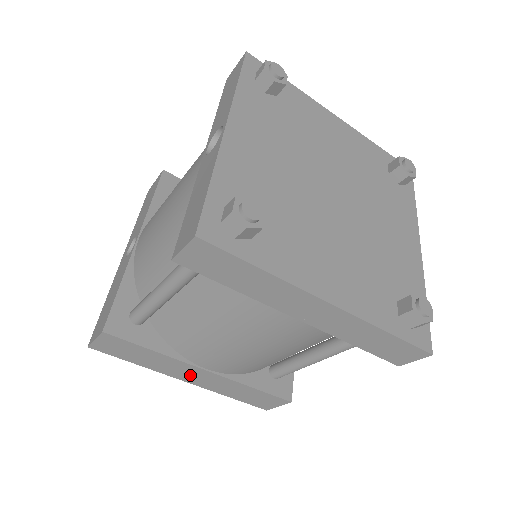
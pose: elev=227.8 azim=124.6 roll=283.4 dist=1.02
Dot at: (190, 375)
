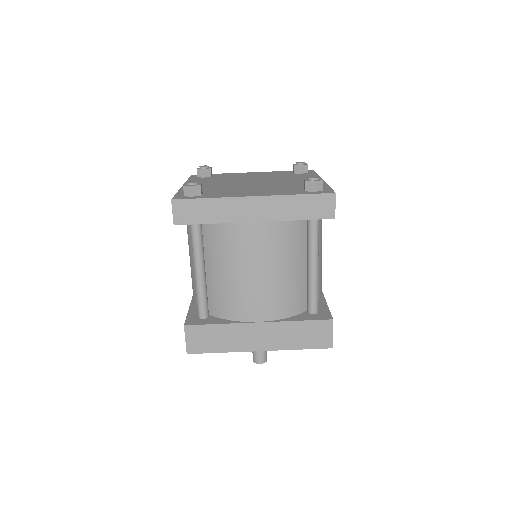
Dot at: (256, 338)
